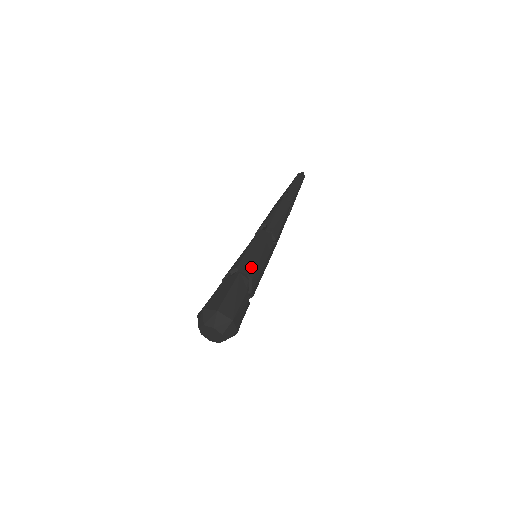
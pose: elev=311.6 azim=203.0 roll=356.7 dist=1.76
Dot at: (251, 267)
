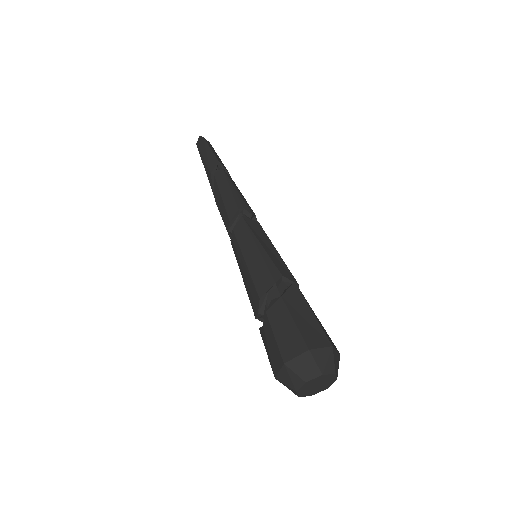
Dot at: (291, 273)
